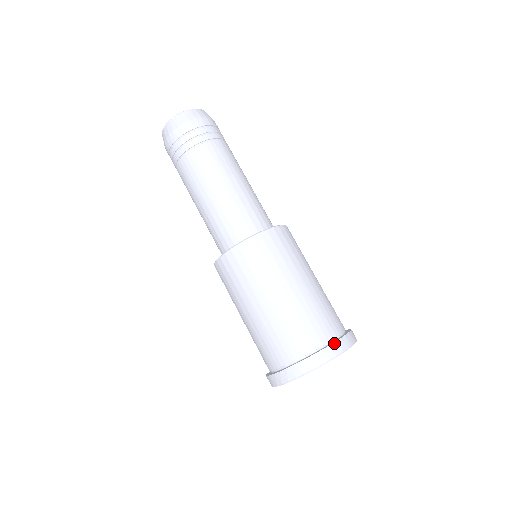
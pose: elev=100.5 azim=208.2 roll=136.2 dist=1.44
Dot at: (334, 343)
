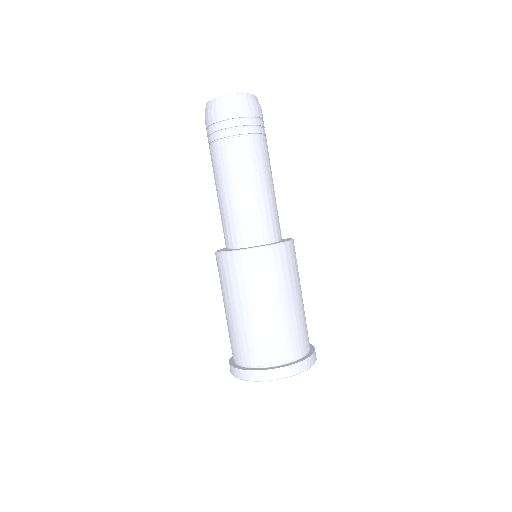
Dot at: (293, 365)
